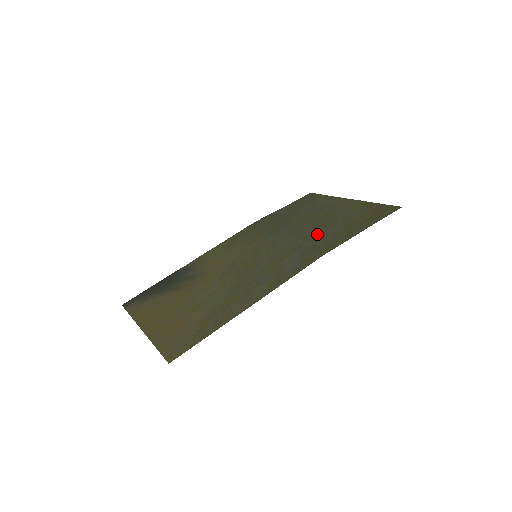
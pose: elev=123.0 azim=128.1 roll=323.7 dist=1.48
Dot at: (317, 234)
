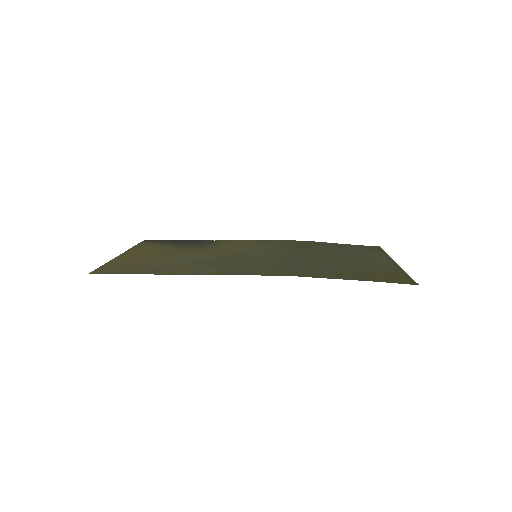
Dot at: (316, 264)
